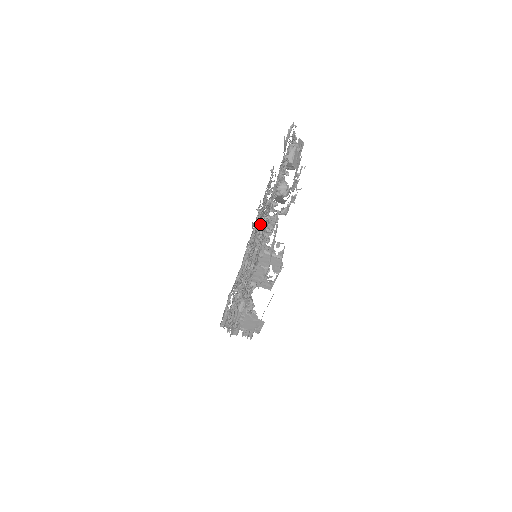
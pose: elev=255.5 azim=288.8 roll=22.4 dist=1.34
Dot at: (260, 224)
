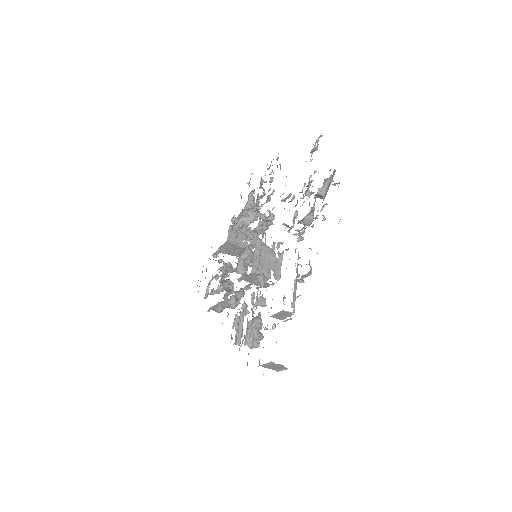
Dot at: (263, 223)
